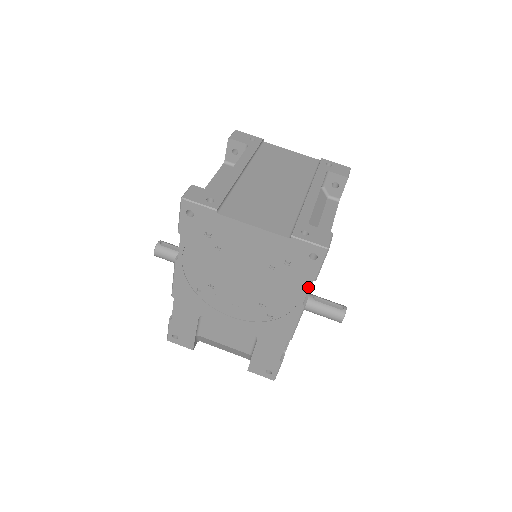
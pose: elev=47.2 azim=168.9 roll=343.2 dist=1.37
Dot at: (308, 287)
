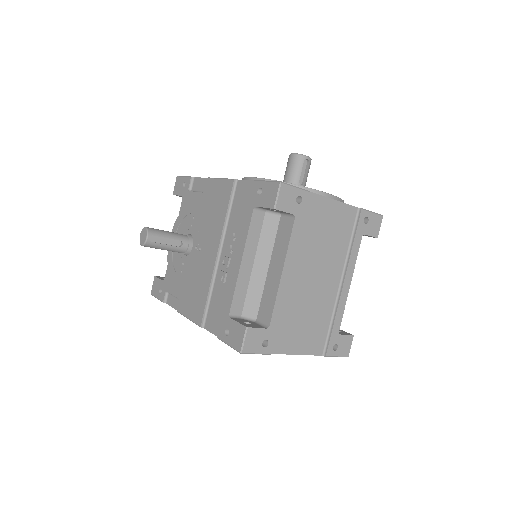
Dot at: occluded
